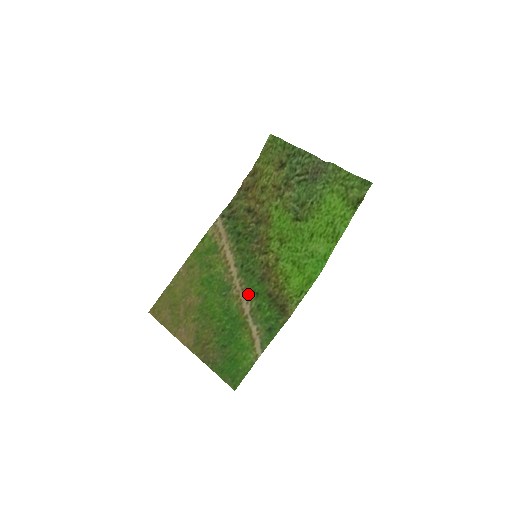
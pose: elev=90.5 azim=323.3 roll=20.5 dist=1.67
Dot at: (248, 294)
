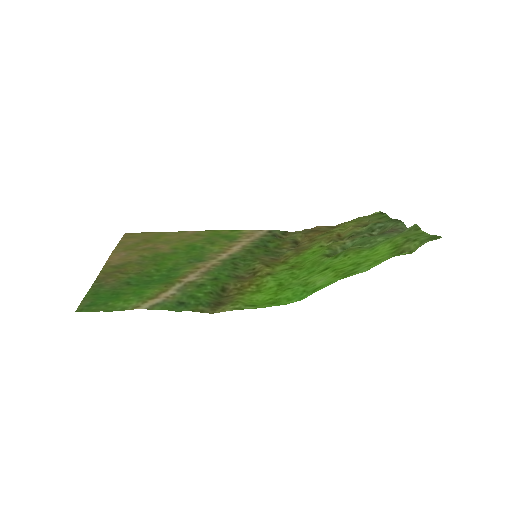
Dot at: (208, 273)
